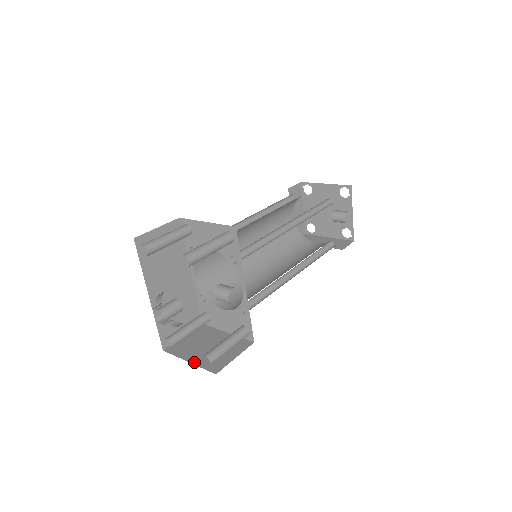
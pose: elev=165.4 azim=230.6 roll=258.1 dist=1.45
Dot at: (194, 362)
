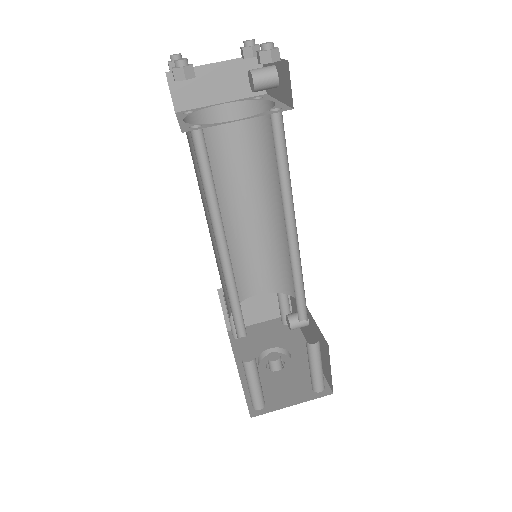
Dot at: (265, 320)
